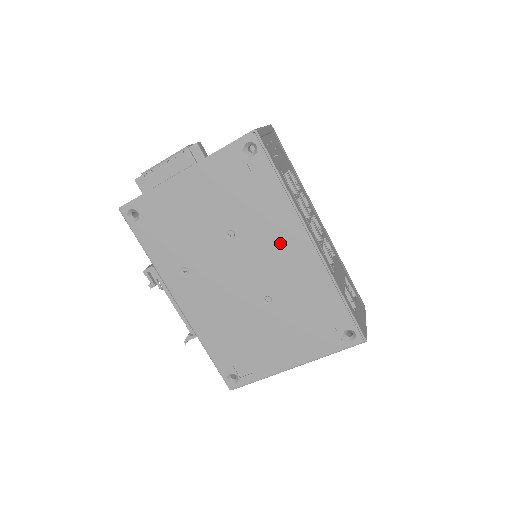
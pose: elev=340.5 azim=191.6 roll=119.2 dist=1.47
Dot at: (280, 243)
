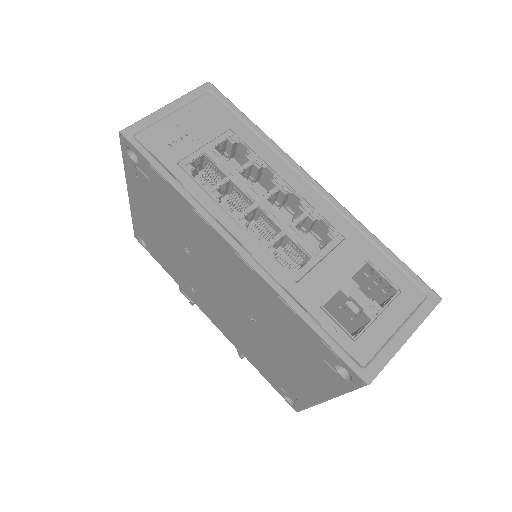
Dot at: (216, 255)
